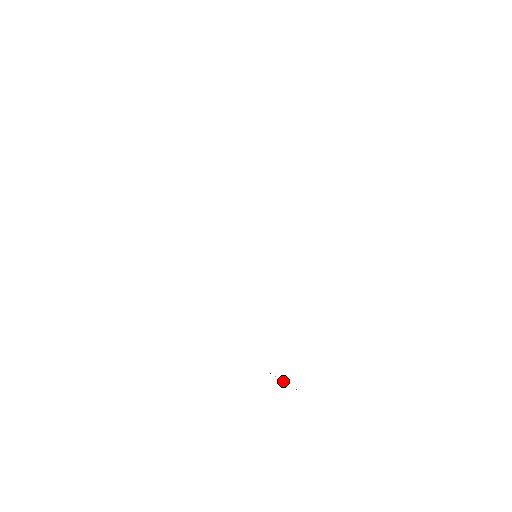
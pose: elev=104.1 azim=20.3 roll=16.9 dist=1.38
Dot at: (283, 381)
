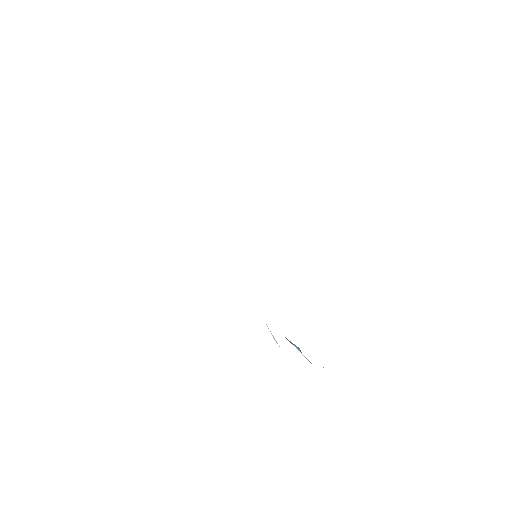
Dot at: (300, 352)
